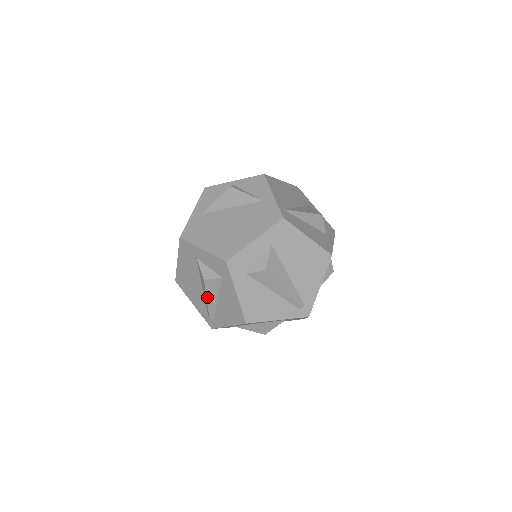
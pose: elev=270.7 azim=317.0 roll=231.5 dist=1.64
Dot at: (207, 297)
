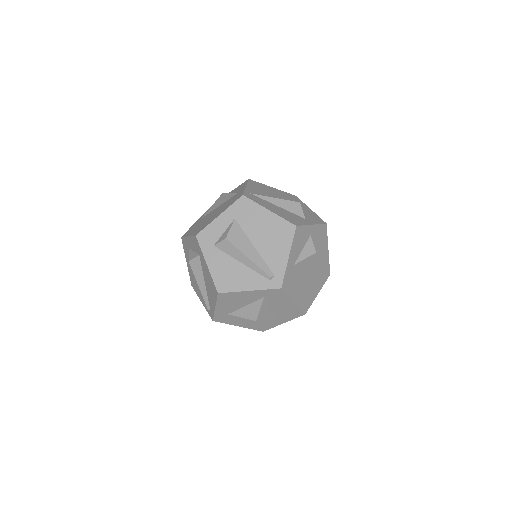
Dot at: (197, 281)
